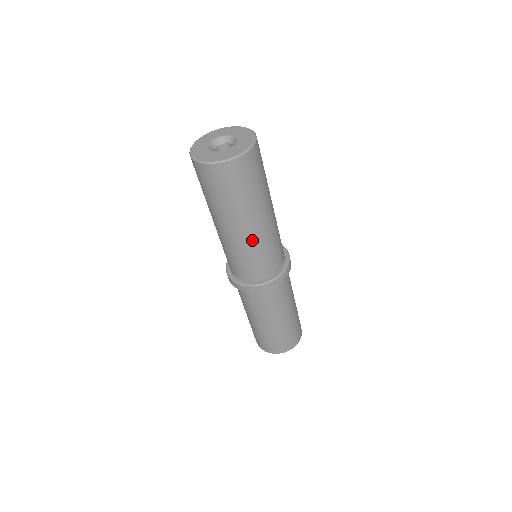
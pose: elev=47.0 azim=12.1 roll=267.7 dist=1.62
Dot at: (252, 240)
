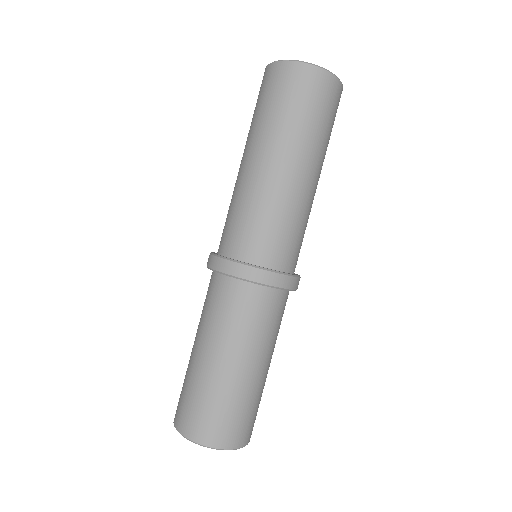
Dot at: (302, 196)
